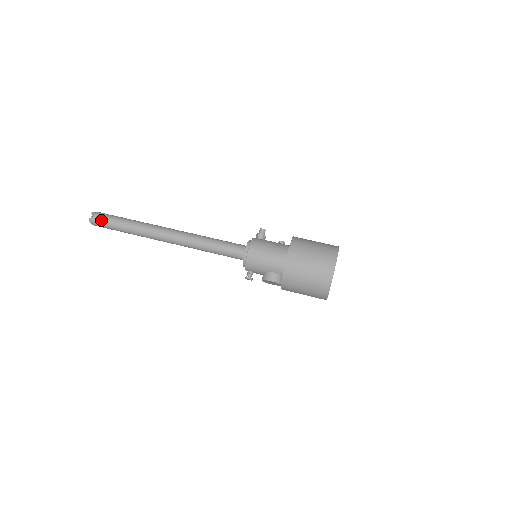
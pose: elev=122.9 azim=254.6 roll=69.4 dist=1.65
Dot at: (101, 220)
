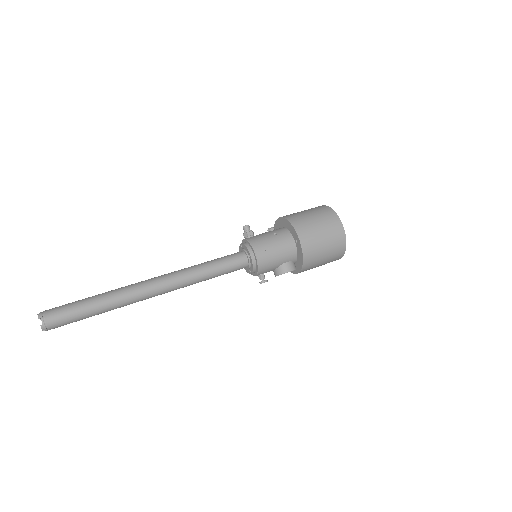
Dot at: (59, 318)
